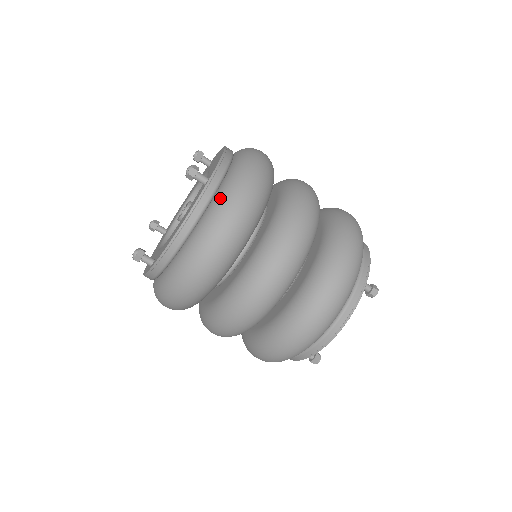
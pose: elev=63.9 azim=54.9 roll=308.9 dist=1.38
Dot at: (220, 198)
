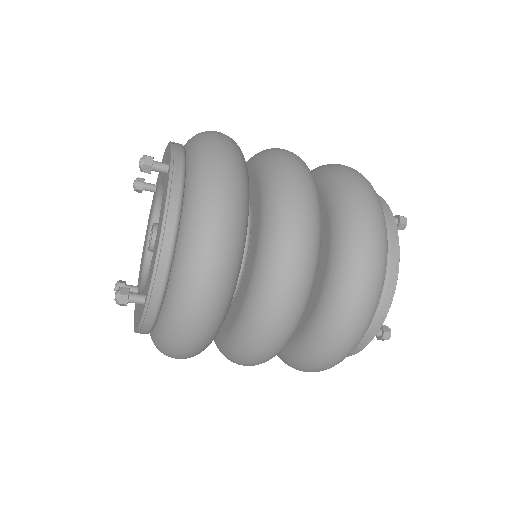
Dot at: (161, 334)
